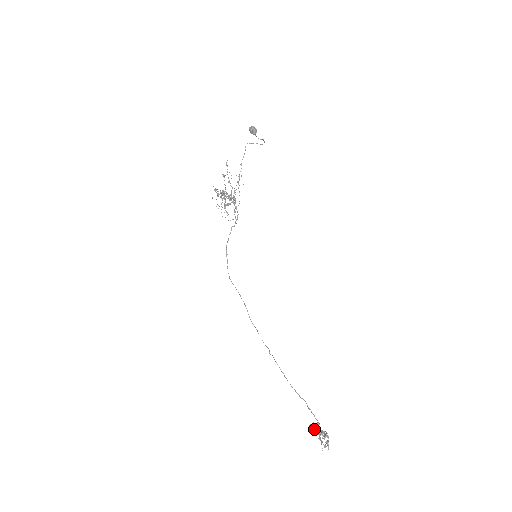
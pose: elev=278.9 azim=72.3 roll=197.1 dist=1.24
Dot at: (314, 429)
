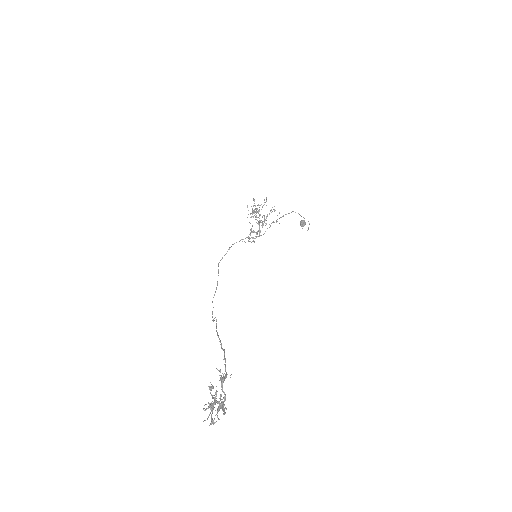
Dot at: occluded
